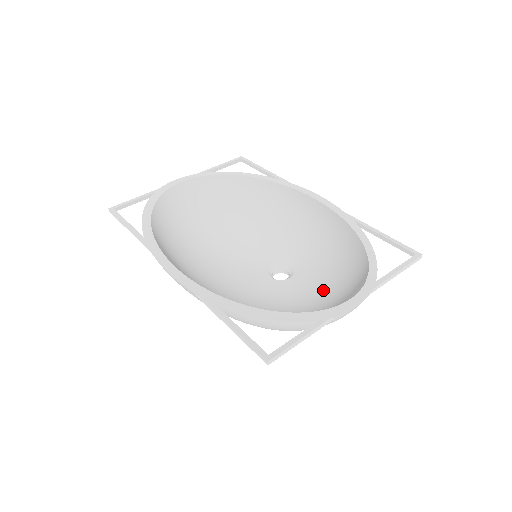
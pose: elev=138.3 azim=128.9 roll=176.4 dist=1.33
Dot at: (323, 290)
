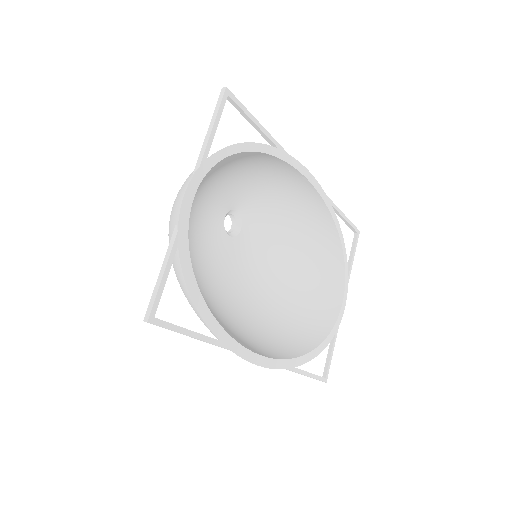
Dot at: (281, 249)
